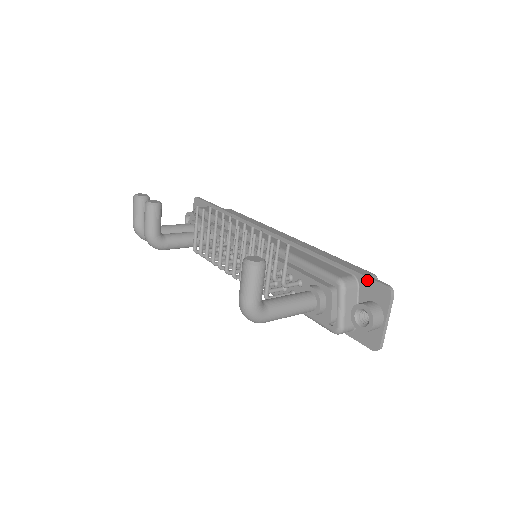
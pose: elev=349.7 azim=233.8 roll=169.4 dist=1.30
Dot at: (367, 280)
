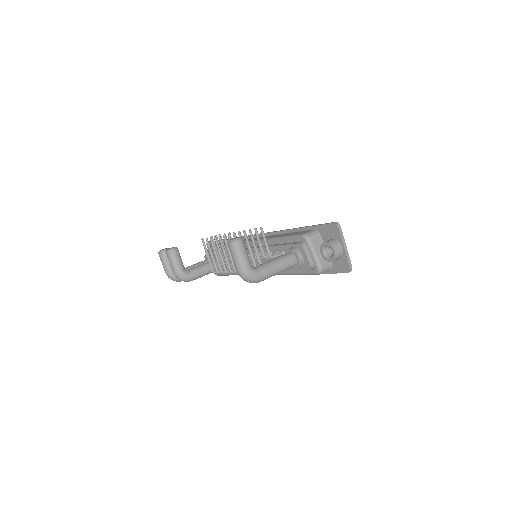
Dot at: (322, 227)
